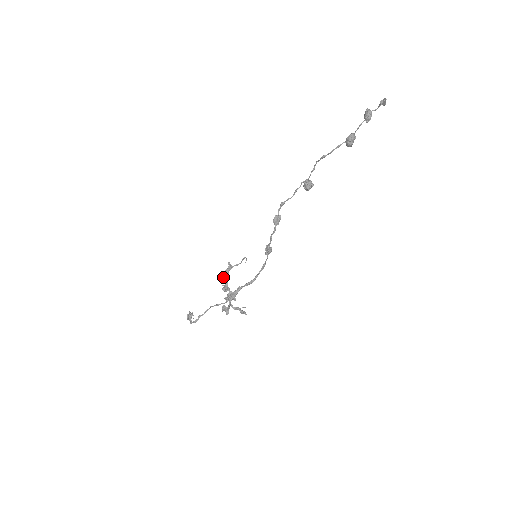
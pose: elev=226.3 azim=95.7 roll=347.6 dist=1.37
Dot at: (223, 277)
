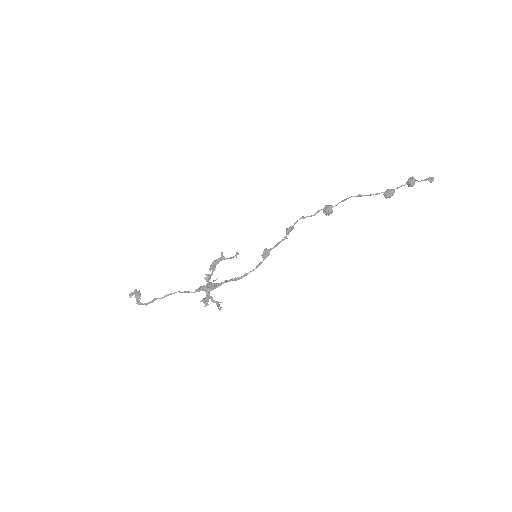
Dot at: (211, 266)
